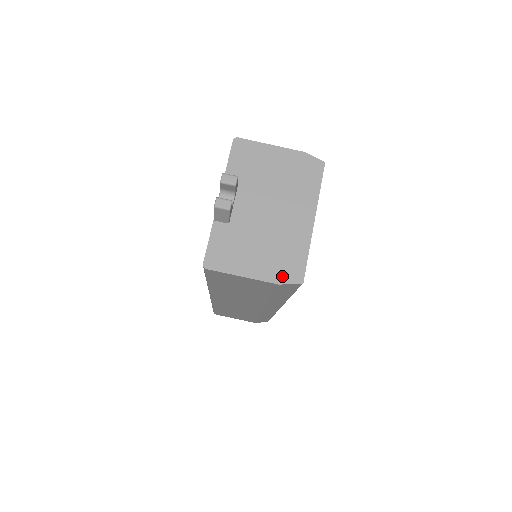
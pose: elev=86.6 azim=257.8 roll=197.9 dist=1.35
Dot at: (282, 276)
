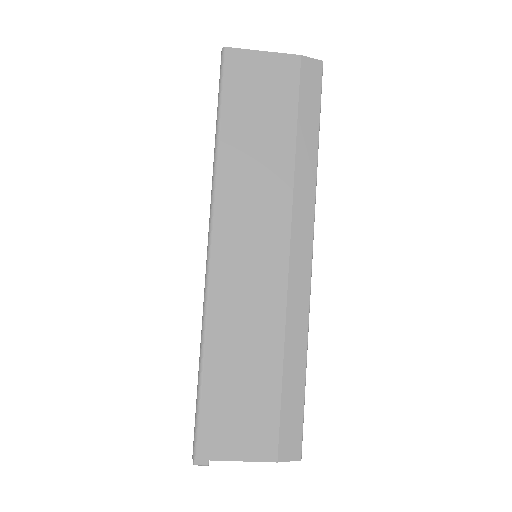
Dot at: occluded
